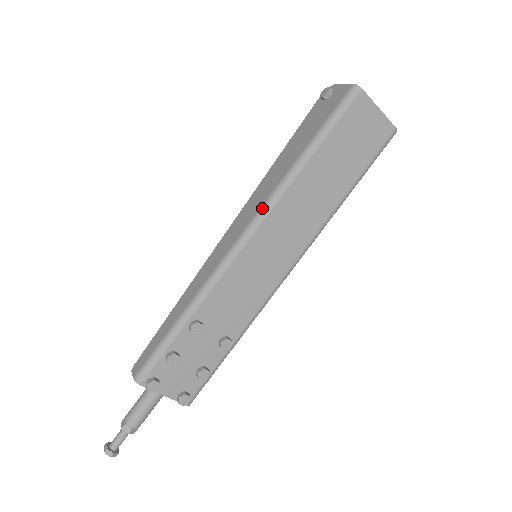
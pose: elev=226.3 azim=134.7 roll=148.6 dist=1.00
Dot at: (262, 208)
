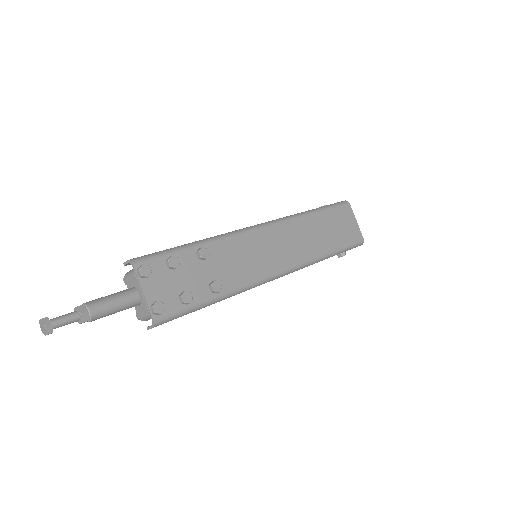
Dot at: (277, 219)
